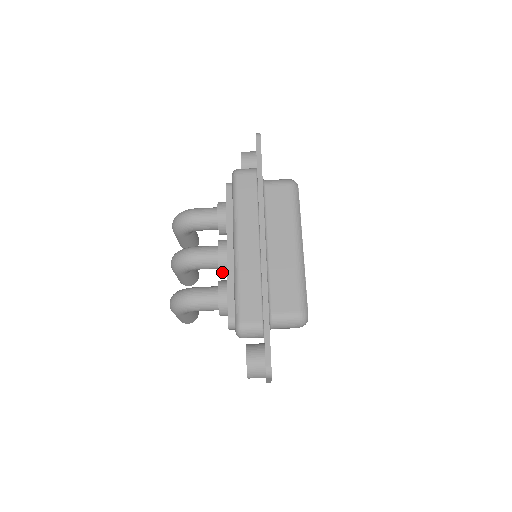
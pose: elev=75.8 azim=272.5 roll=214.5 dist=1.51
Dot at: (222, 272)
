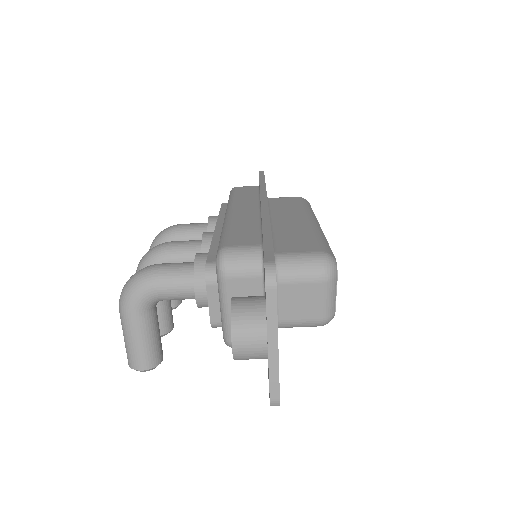
Dot at: occluded
